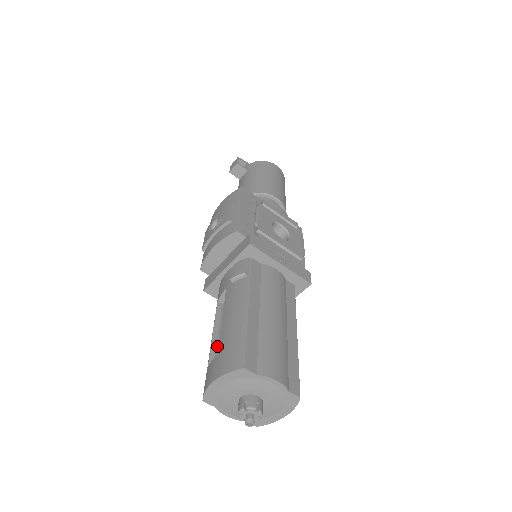
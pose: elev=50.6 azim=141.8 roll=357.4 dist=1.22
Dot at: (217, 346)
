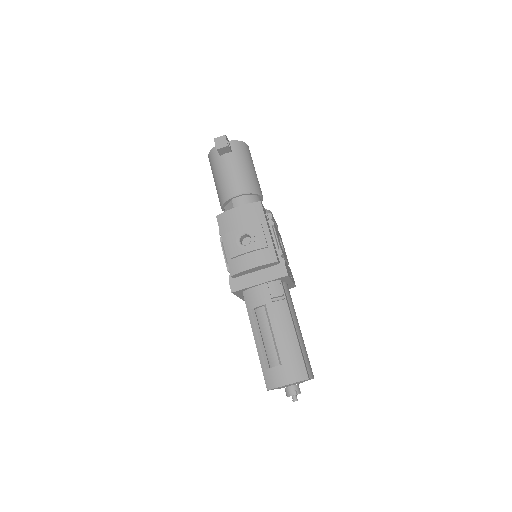
Dot at: (265, 349)
